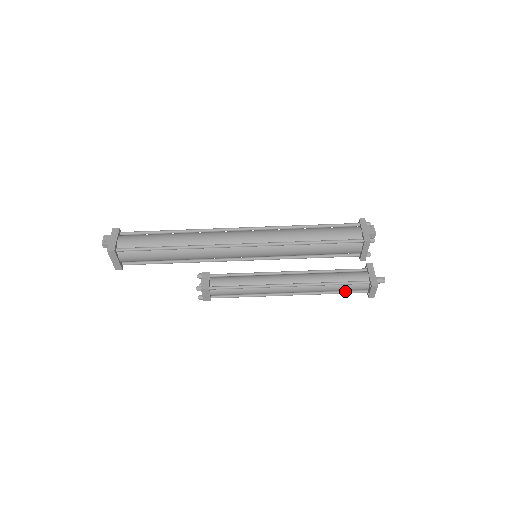
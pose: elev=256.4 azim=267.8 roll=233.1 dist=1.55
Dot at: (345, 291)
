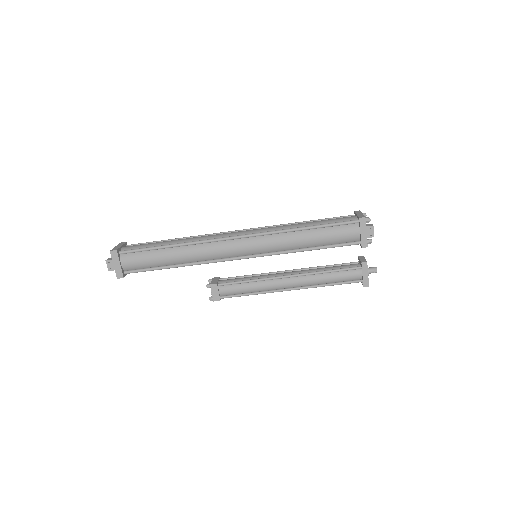
Dot at: occluded
